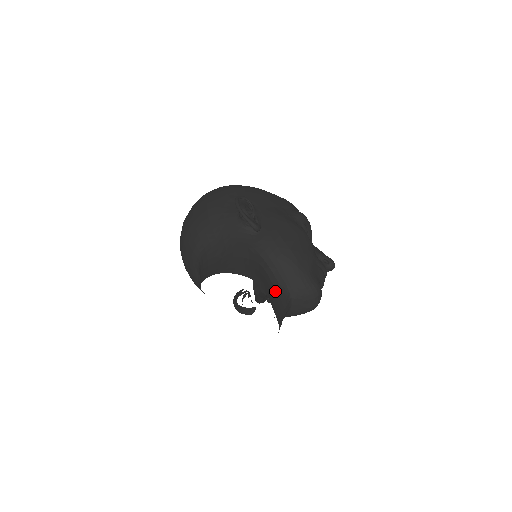
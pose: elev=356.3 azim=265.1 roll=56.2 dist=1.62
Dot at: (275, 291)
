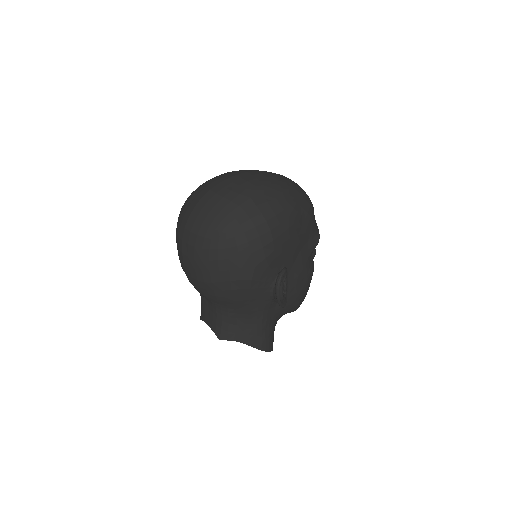
Dot at: occluded
